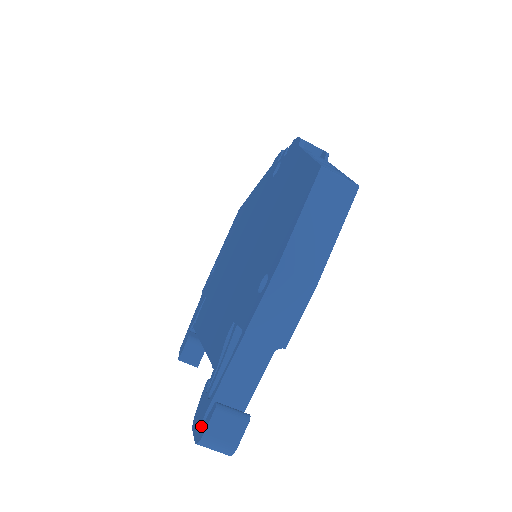
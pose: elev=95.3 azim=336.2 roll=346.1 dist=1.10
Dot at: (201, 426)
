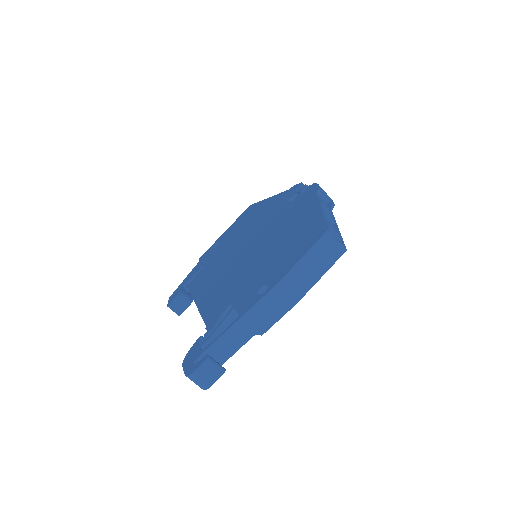
Dot at: (192, 366)
